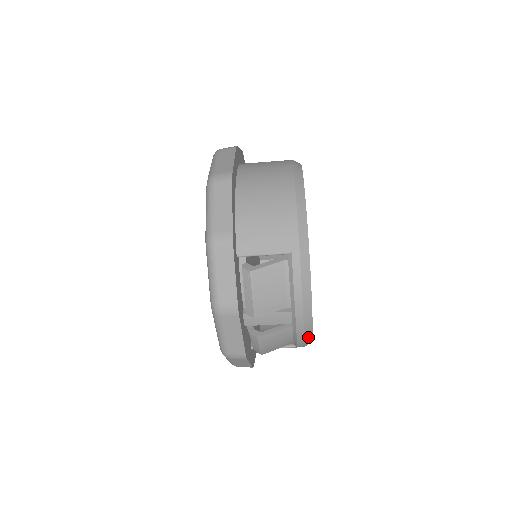
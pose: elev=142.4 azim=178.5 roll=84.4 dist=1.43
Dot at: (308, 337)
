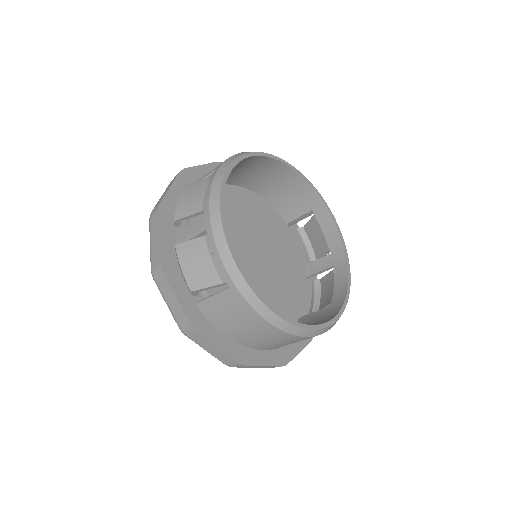
Dot at: (223, 250)
